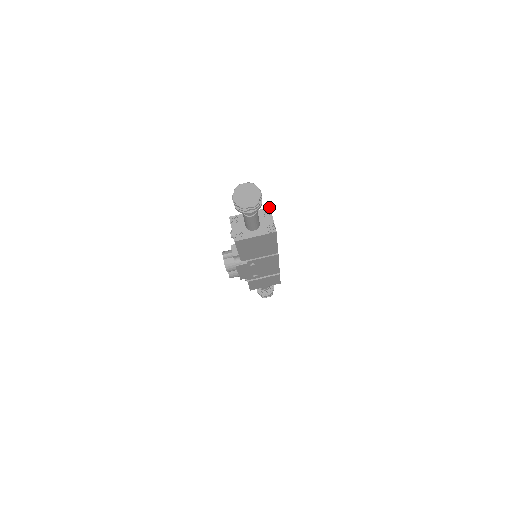
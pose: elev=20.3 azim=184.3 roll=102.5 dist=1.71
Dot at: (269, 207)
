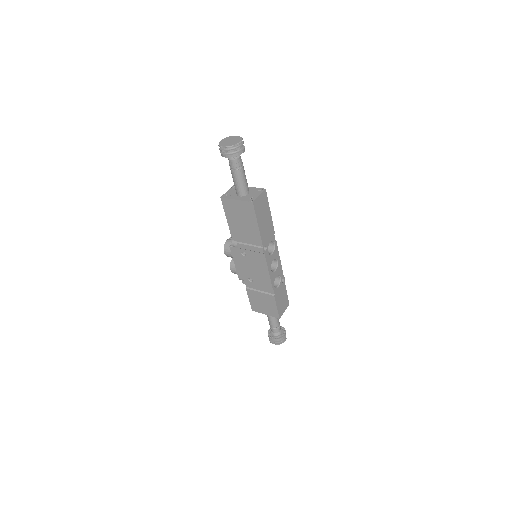
Dot at: occluded
